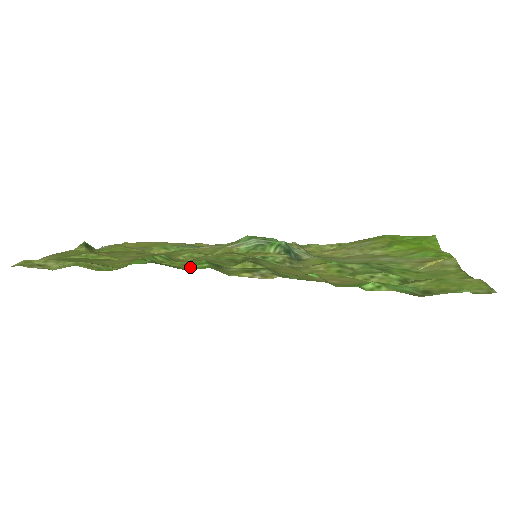
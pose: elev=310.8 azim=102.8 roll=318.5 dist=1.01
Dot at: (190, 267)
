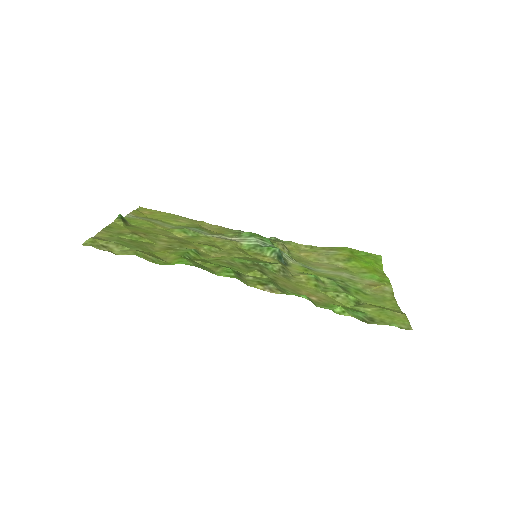
Dot at: (221, 274)
